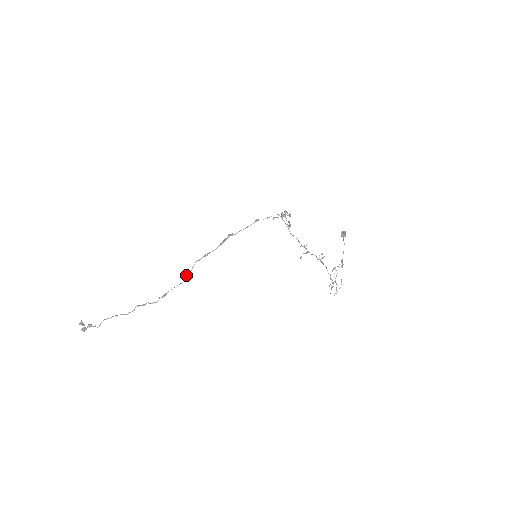
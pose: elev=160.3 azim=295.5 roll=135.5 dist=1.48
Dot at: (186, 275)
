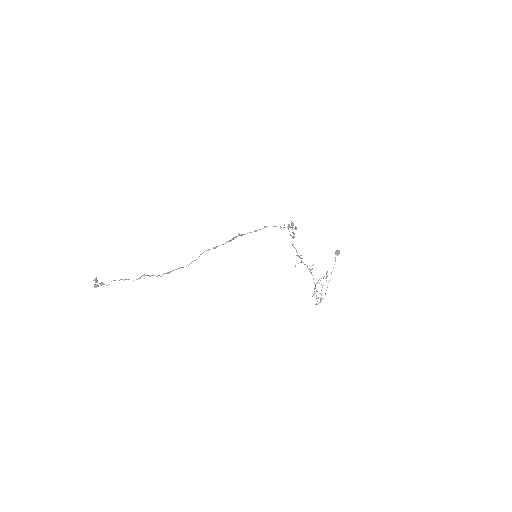
Dot at: occluded
